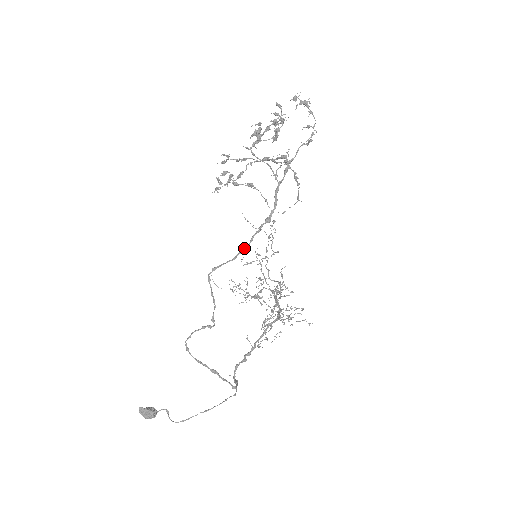
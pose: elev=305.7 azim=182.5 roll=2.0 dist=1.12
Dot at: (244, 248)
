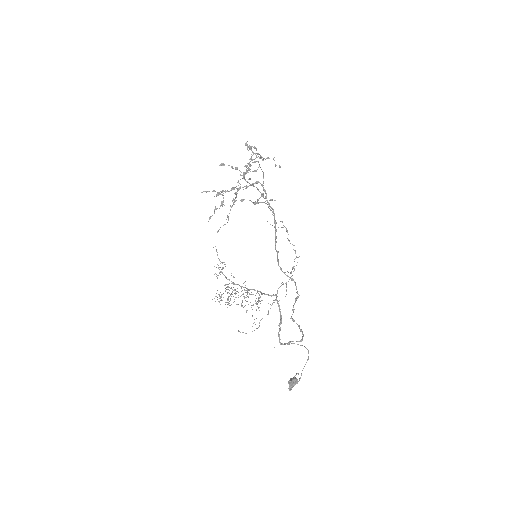
Dot at: (275, 244)
